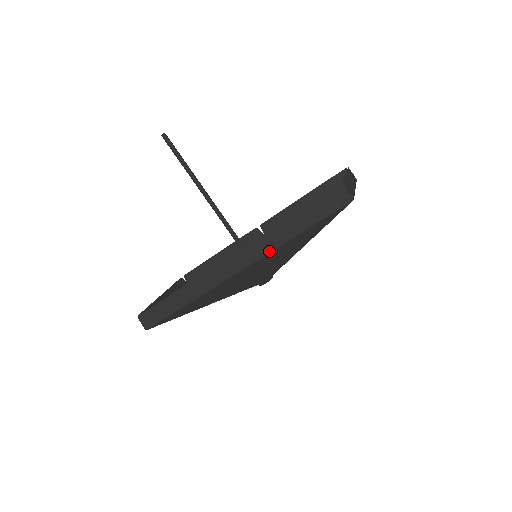
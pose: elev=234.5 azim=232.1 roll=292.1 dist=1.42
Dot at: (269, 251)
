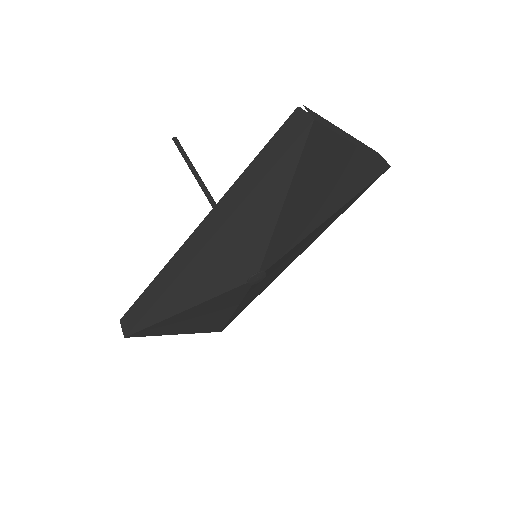
Dot at: (232, 211)
